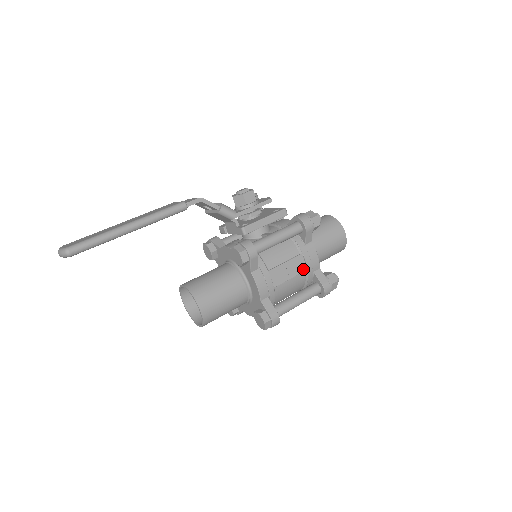
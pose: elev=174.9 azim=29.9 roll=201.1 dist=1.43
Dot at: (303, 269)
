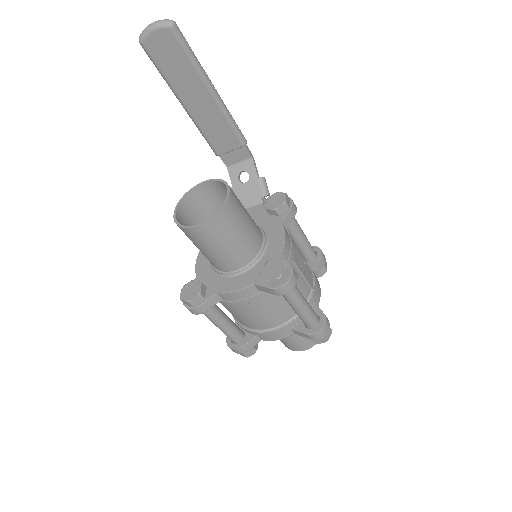
Dot at: (311, 284)
